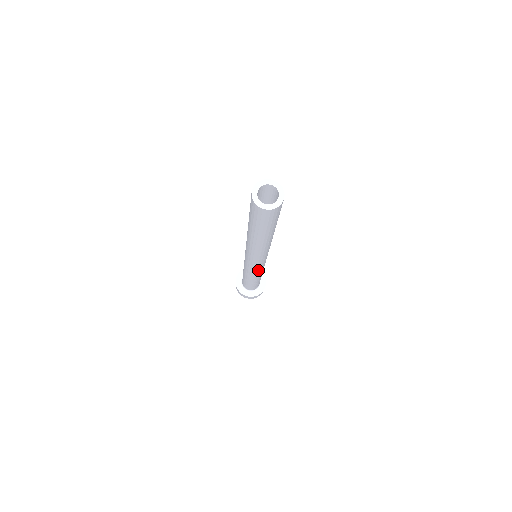
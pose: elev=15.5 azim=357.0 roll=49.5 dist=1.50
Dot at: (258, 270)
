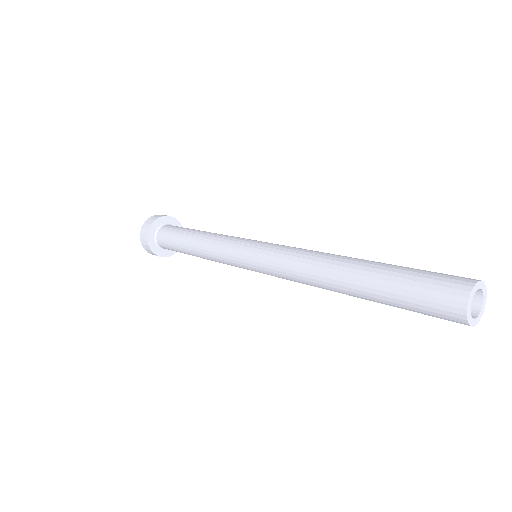
Dot at: occluded
